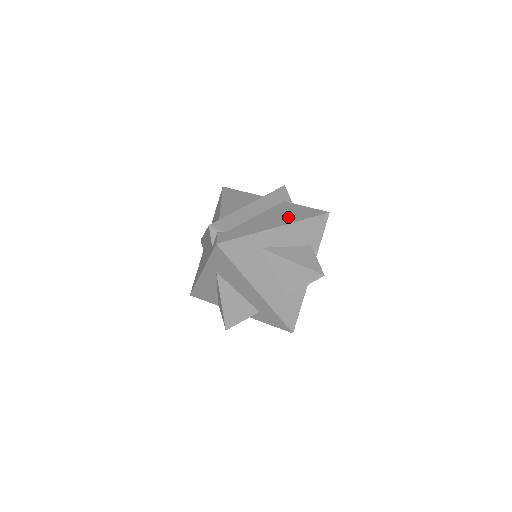
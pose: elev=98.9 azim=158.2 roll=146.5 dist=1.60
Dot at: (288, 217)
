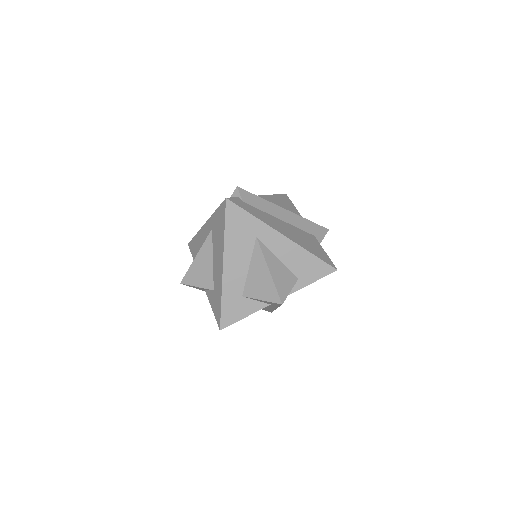
Dot at: (301, 241)
